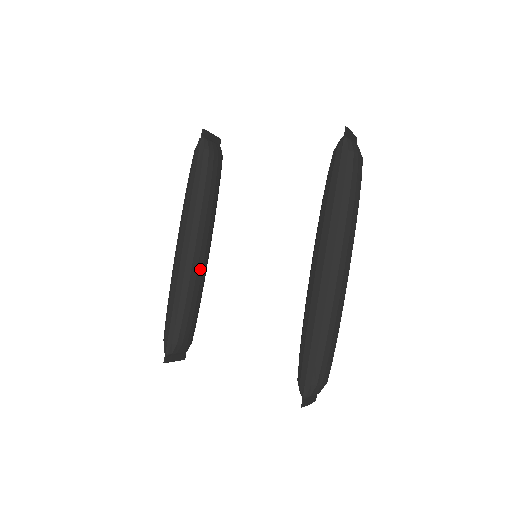
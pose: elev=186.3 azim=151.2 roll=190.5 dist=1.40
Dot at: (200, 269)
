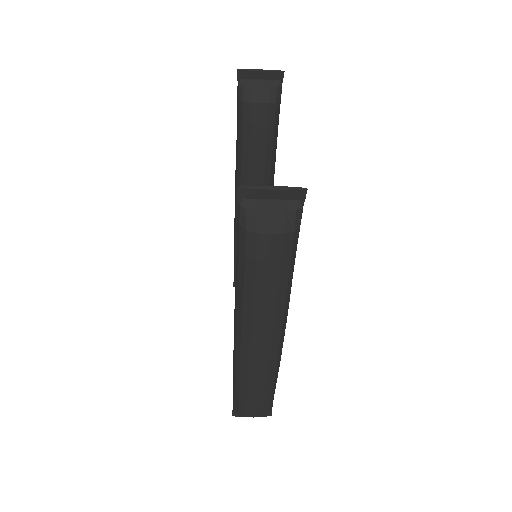
Dot at: occluded
